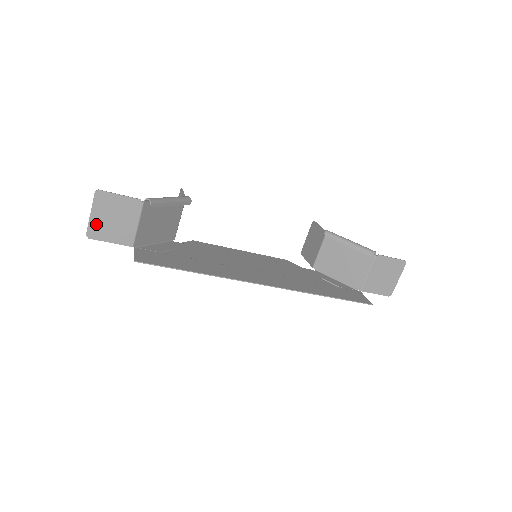
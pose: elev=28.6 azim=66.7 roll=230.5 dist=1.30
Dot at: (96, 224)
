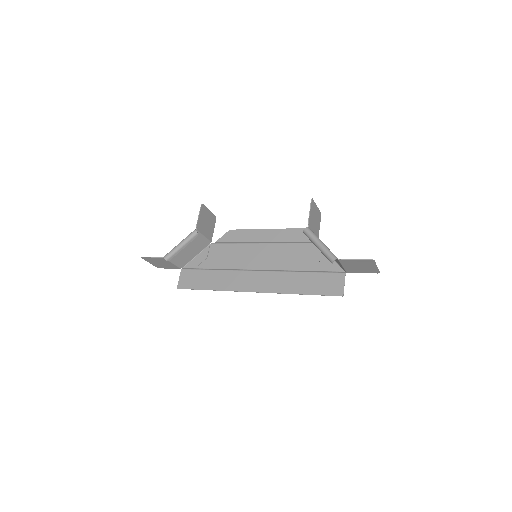
Dot at: (156, 265)
